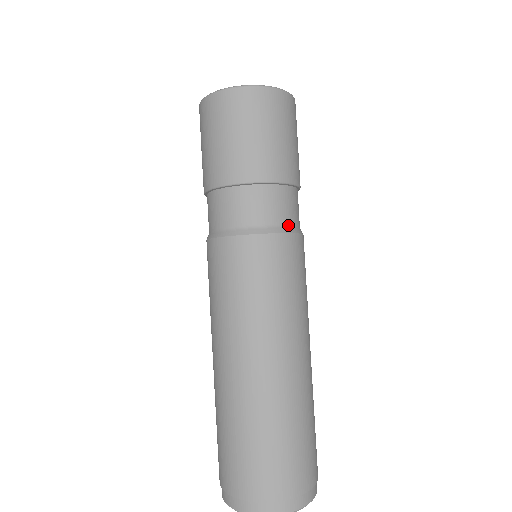
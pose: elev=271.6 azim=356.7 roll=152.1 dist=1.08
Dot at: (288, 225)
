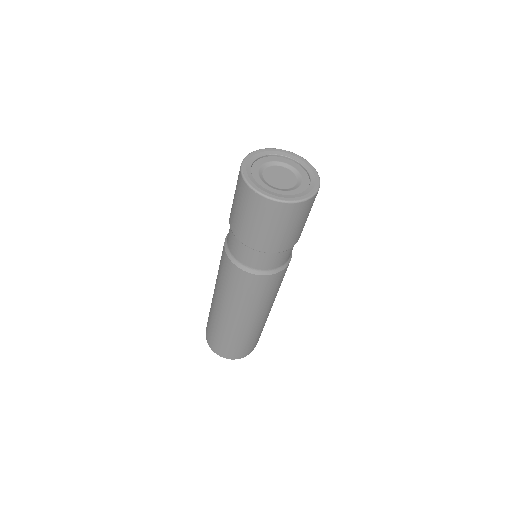
Dot at: occluded
